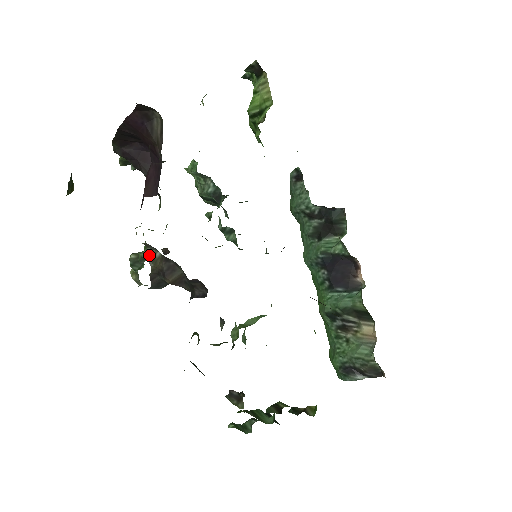
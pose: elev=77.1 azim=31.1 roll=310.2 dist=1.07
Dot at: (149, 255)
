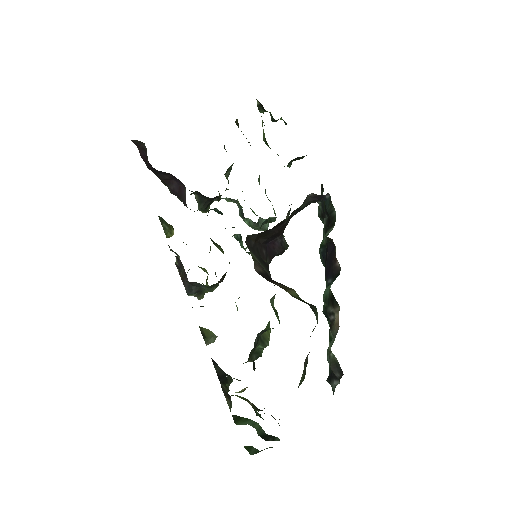
Dot at: occluded
